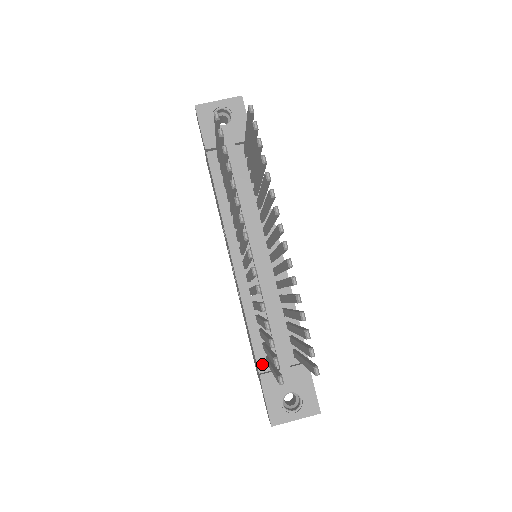
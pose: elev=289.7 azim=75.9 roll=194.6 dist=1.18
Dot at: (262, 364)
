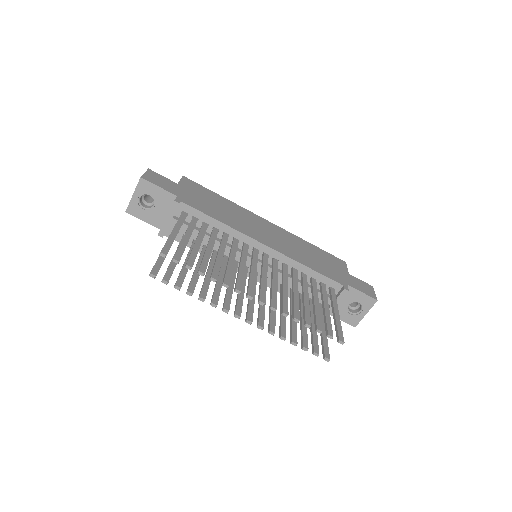
Dot at: occluded
